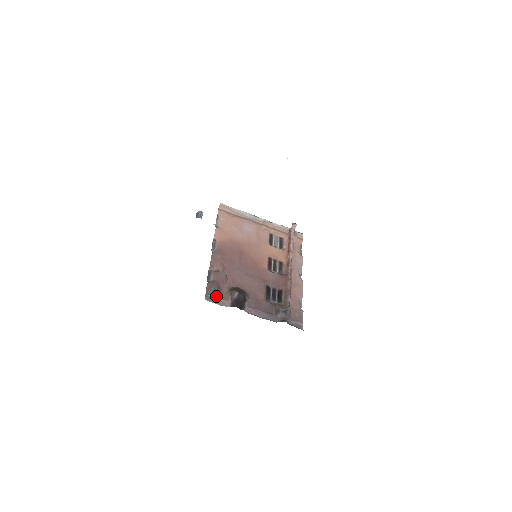
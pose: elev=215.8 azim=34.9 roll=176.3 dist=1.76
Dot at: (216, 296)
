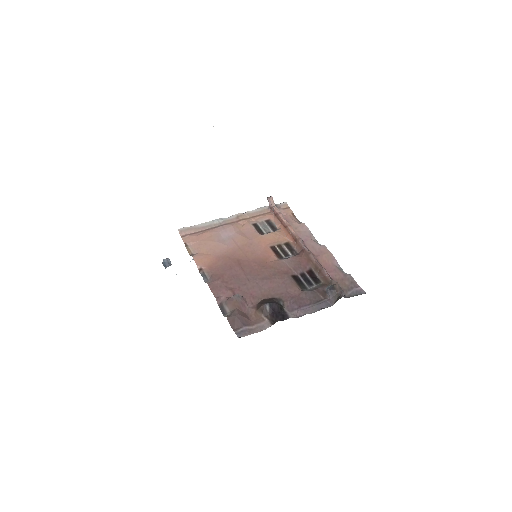
Dot at: (247, 325)
